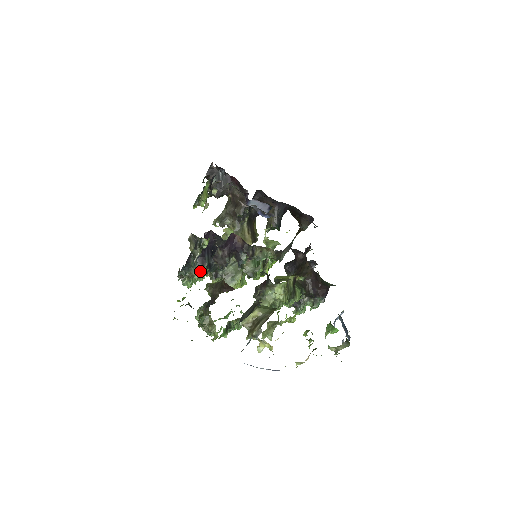
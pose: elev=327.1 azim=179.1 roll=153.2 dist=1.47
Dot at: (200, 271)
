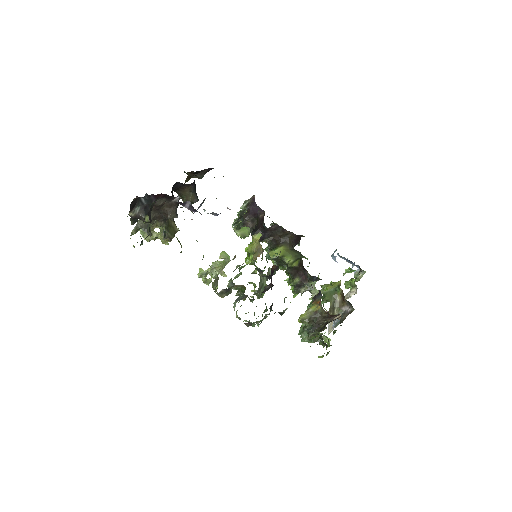
Dot at: (265, 311)
